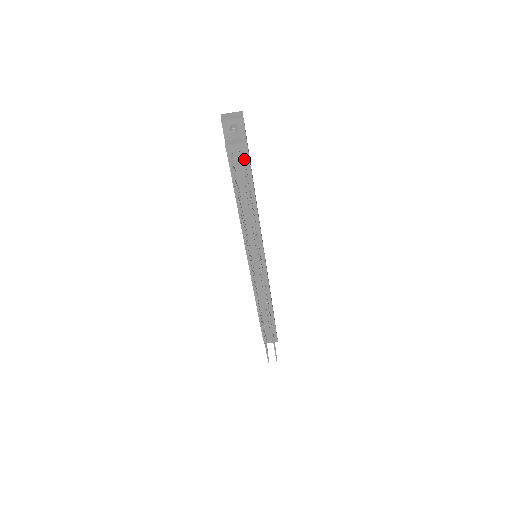
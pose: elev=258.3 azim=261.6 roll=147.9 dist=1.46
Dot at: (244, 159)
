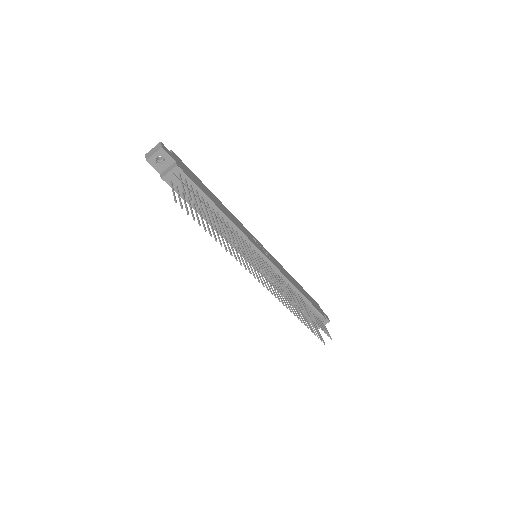
Dot at: (181, 181)
